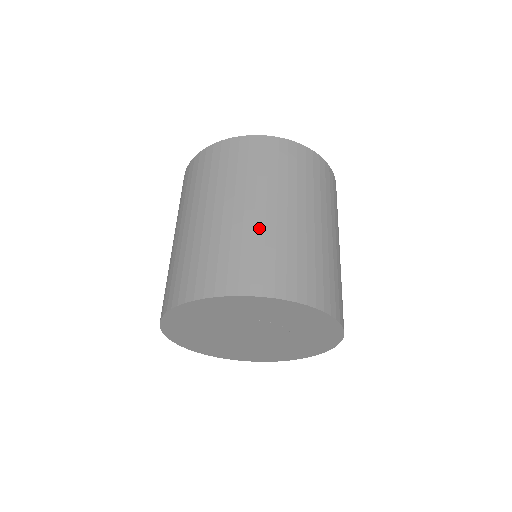
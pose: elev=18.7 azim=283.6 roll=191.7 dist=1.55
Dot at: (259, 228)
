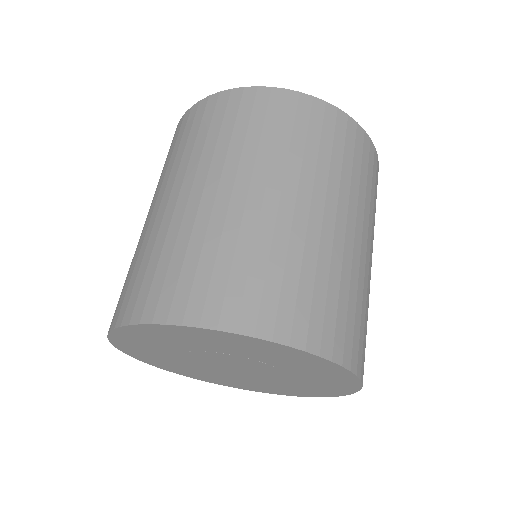
Dot at: (248, 225)
